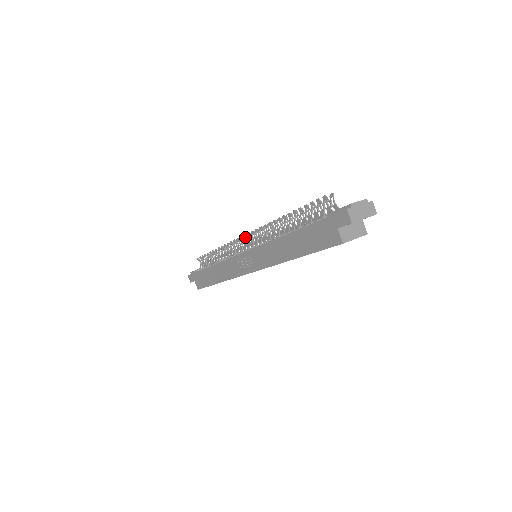
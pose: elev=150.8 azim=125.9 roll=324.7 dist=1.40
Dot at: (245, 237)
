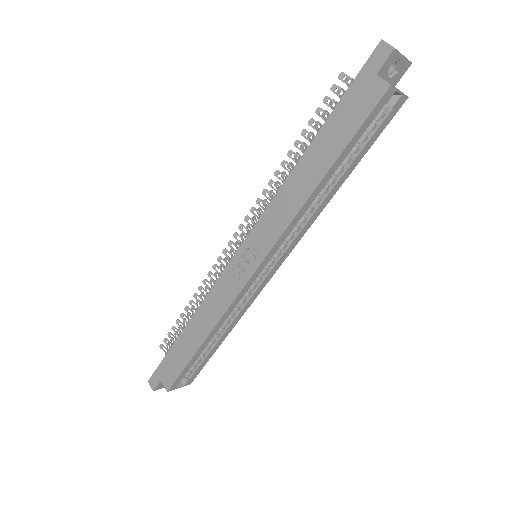
Dot at: (235, 237)
